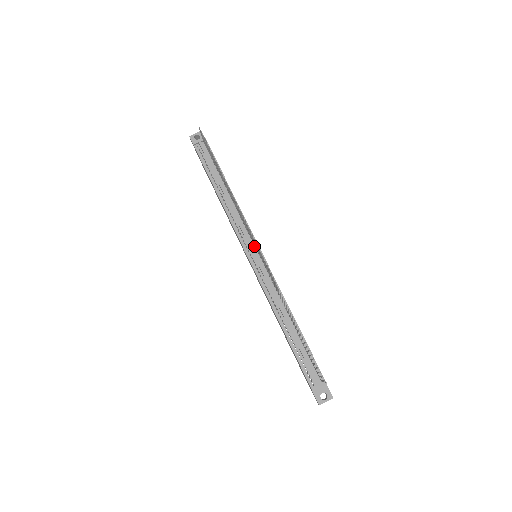
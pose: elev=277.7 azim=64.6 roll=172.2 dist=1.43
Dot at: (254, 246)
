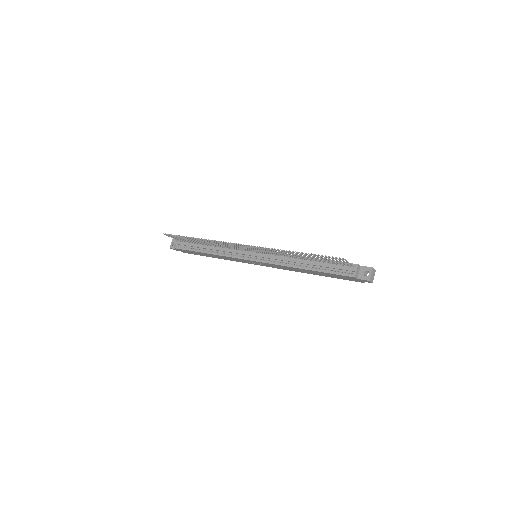
Dot at: (248, 252)
